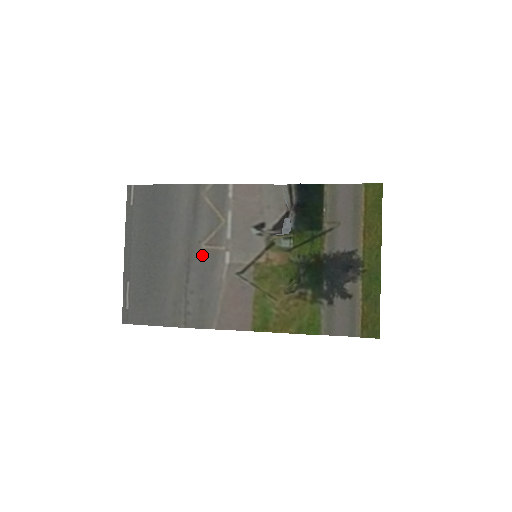
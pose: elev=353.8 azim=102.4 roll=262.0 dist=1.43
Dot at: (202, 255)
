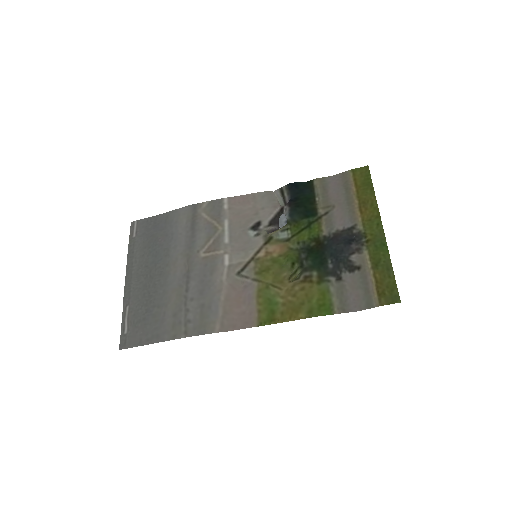
Dot at: (201, 263)
